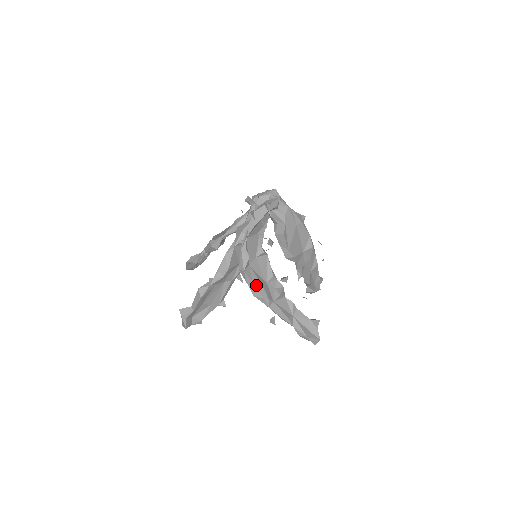
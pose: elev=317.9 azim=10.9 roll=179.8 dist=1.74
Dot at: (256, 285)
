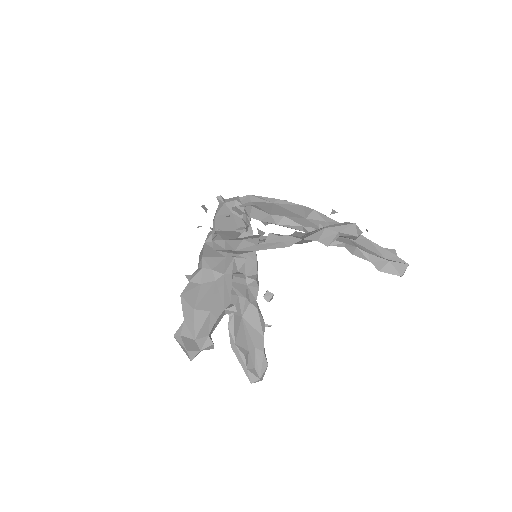
Dot at: (231, 240)
